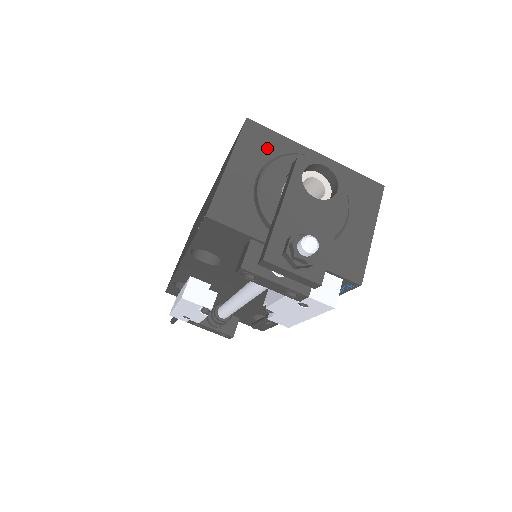
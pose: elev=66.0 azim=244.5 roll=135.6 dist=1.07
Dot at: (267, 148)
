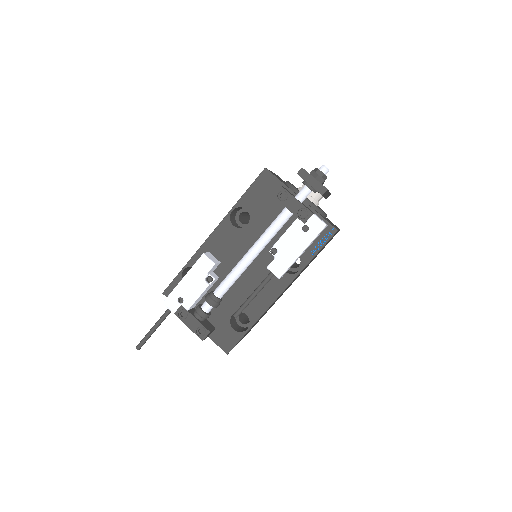
Dot at: occluded
